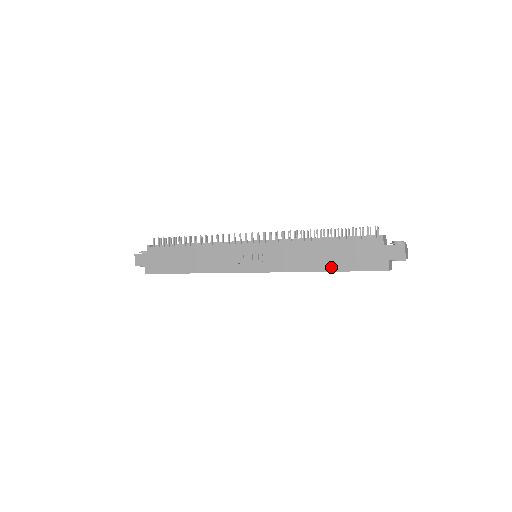
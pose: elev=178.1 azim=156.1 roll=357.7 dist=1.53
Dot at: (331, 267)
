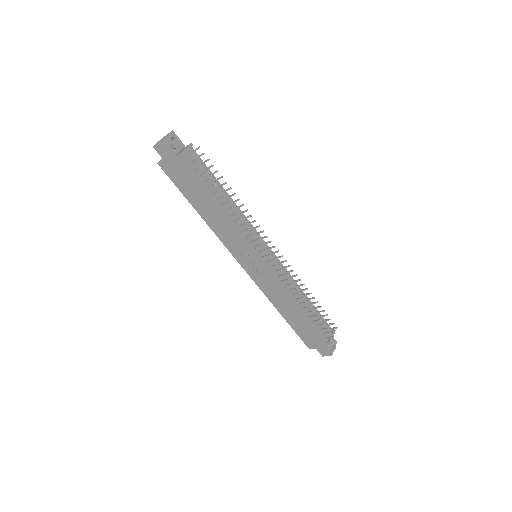
Dot at: (287, 318)
